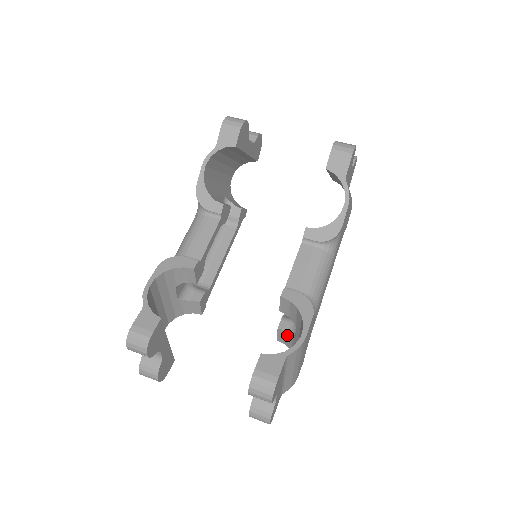
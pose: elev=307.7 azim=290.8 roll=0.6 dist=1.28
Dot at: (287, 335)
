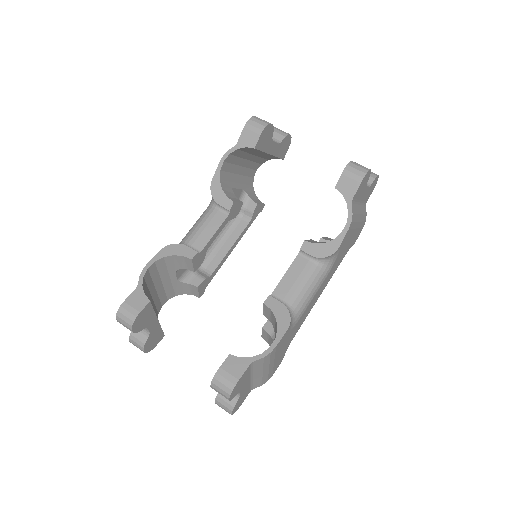
Dot at: (269, 336)
